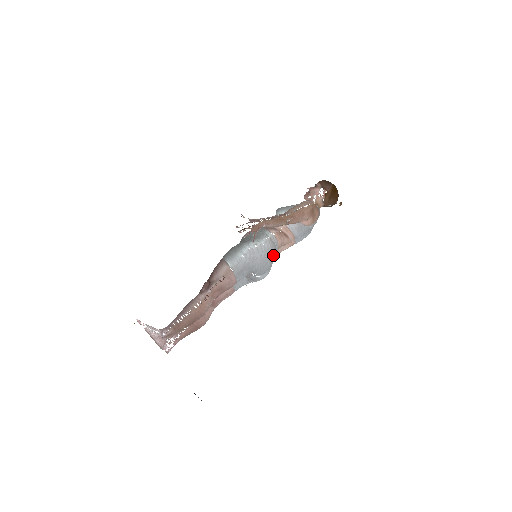
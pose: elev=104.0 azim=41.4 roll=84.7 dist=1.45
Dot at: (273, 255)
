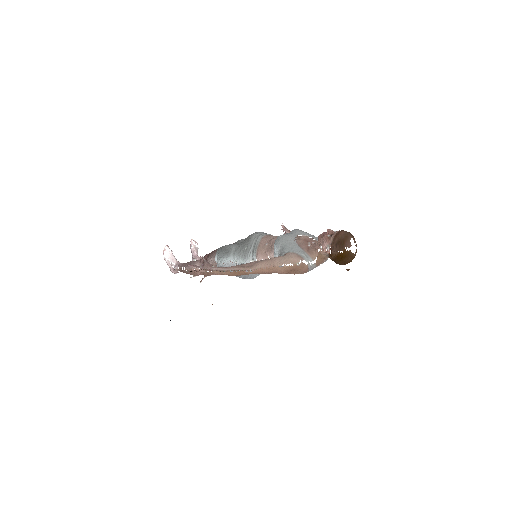
Dot at: (252, 275)
